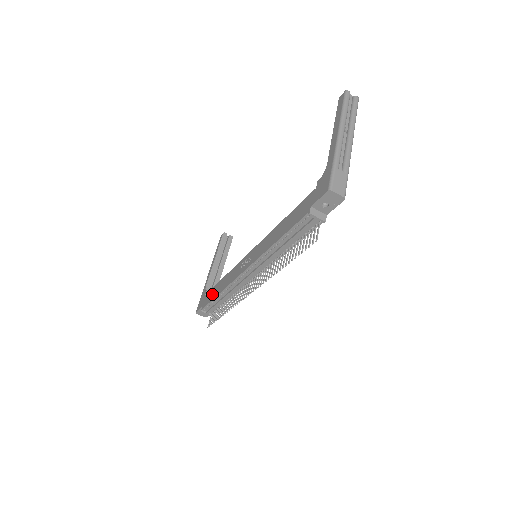
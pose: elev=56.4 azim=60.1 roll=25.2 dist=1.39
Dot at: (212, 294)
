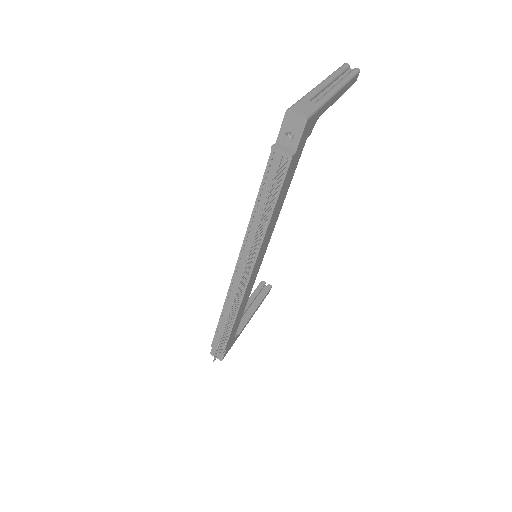
Dot at: occluded
